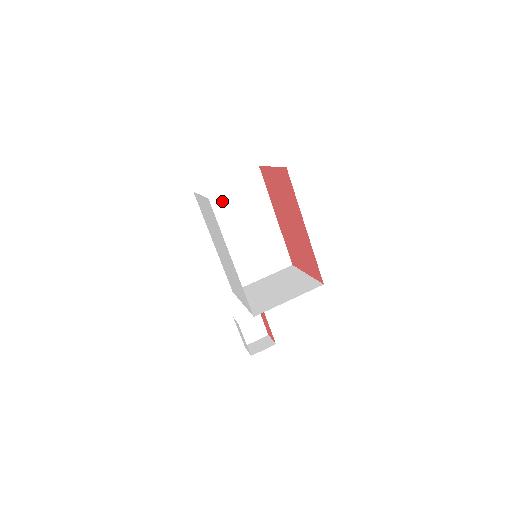
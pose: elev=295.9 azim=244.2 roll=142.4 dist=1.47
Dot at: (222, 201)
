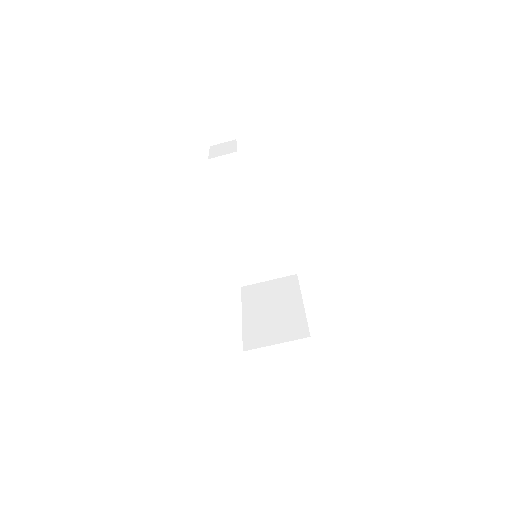
Dot at: occluded
